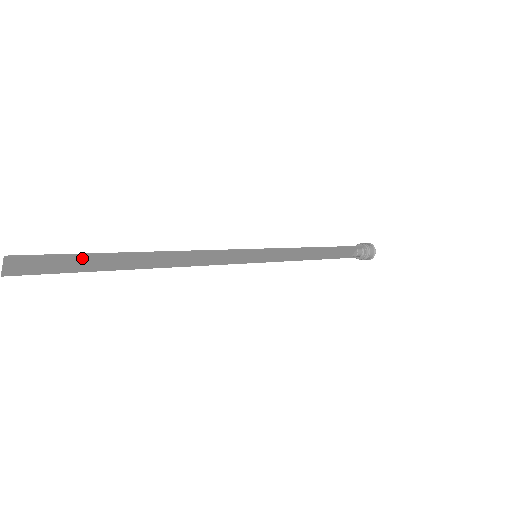
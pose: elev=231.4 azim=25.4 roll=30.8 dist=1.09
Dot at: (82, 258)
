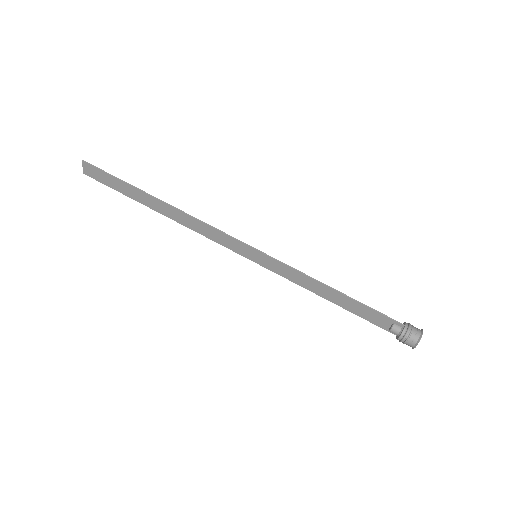
Dot at: (121, 183)
